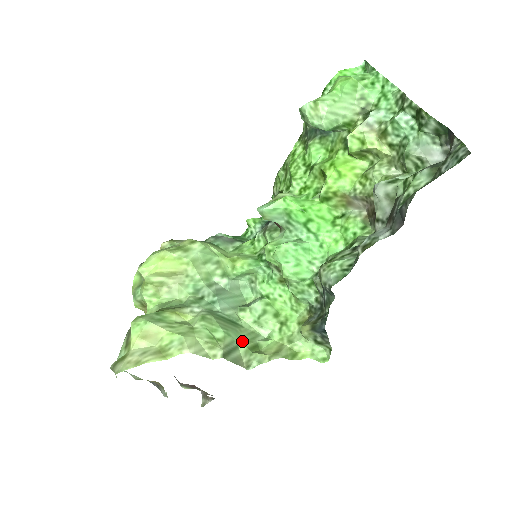
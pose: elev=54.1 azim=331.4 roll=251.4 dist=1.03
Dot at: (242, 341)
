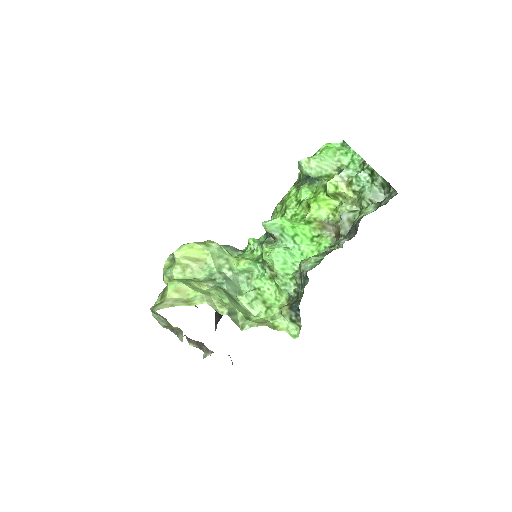
Dot at: (240, 311)
